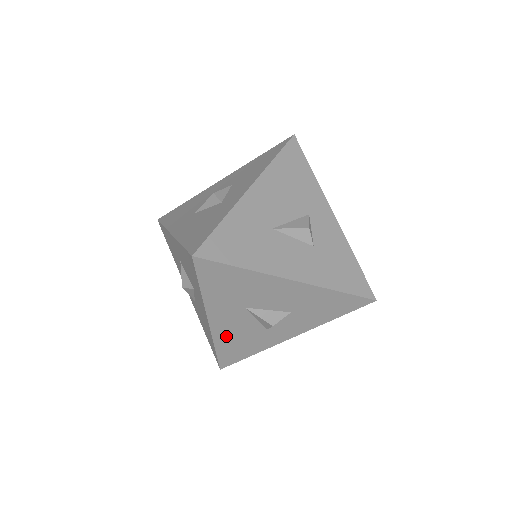
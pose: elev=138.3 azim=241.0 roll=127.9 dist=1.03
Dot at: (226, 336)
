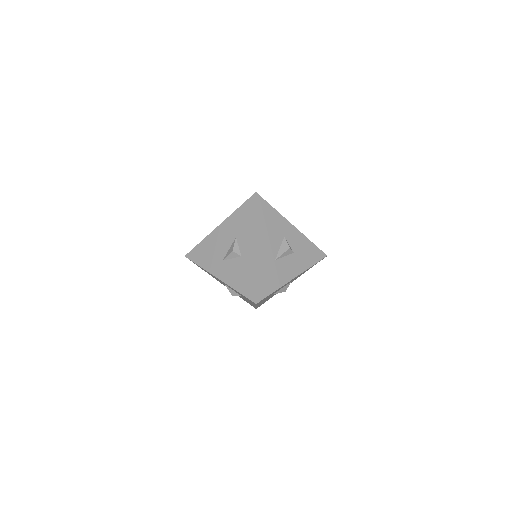
Dot at: occluded
